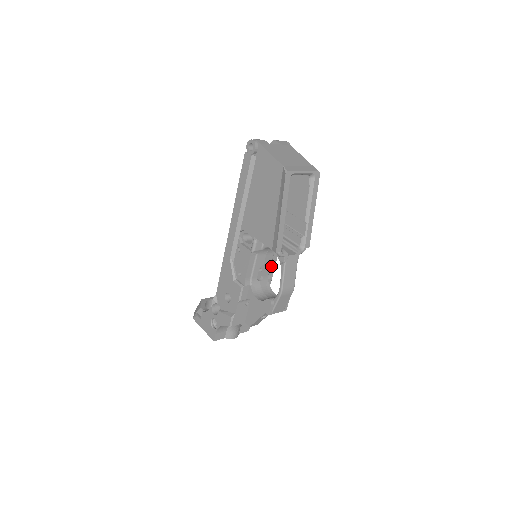
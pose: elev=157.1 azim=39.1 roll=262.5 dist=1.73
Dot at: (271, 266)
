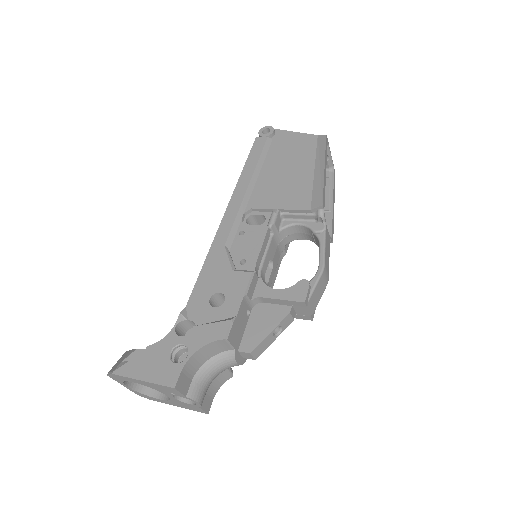
Dot at: occluded
